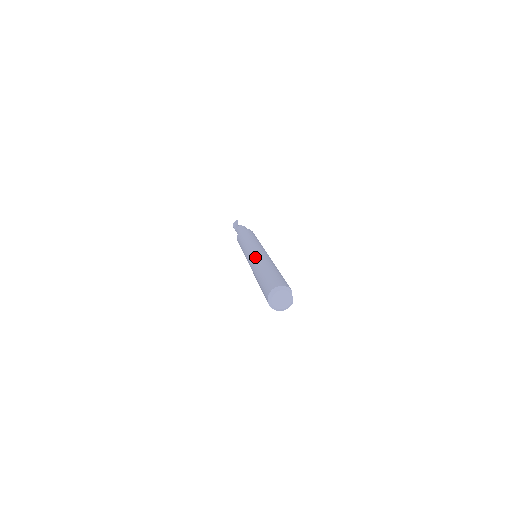
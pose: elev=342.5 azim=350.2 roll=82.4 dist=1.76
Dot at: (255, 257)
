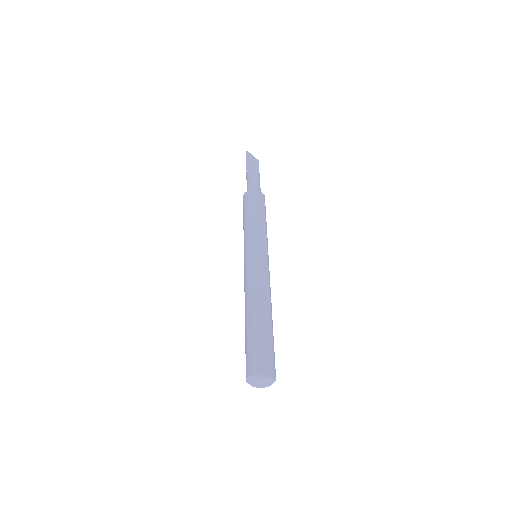
Dot at: (244, 285)
